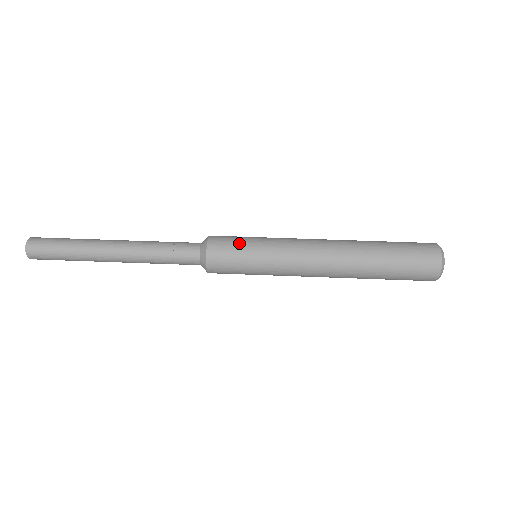
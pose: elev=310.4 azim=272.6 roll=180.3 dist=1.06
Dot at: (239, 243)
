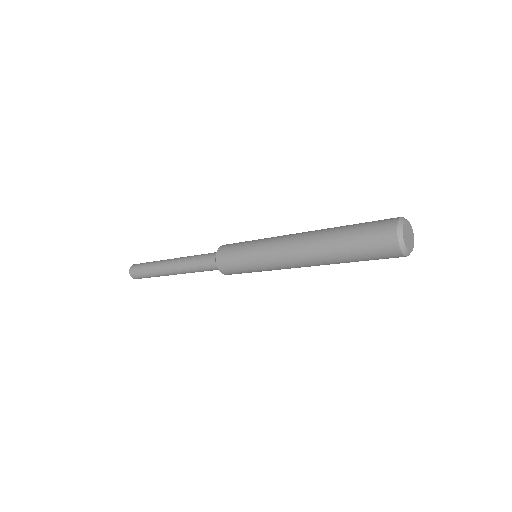
Dot at: occluded
